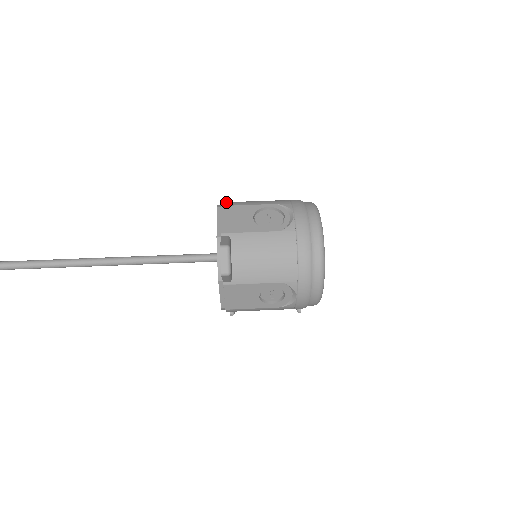
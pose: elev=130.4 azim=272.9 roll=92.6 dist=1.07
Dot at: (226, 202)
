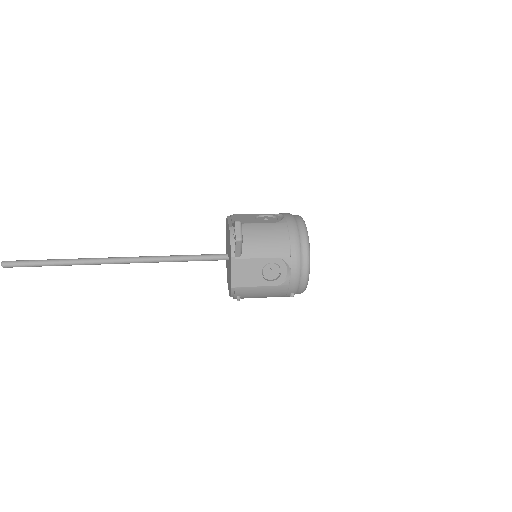
Dot at: occluded
